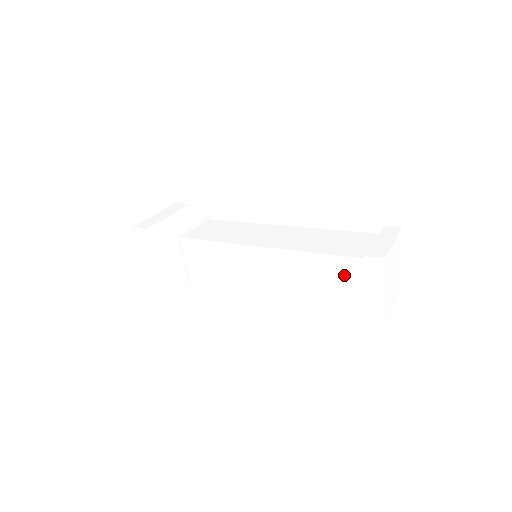
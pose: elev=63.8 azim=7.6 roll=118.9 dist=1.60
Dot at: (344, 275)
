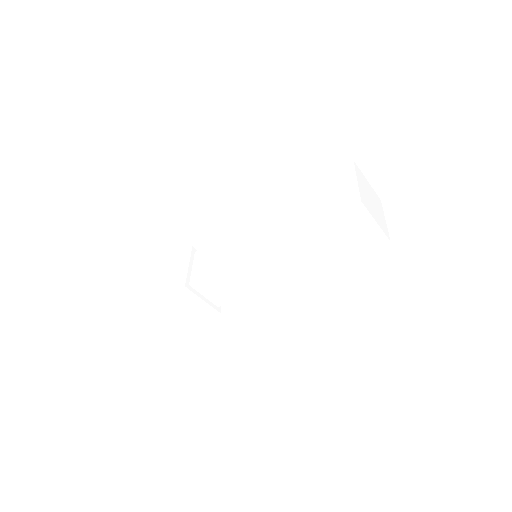
Dot at: (337, 230)
